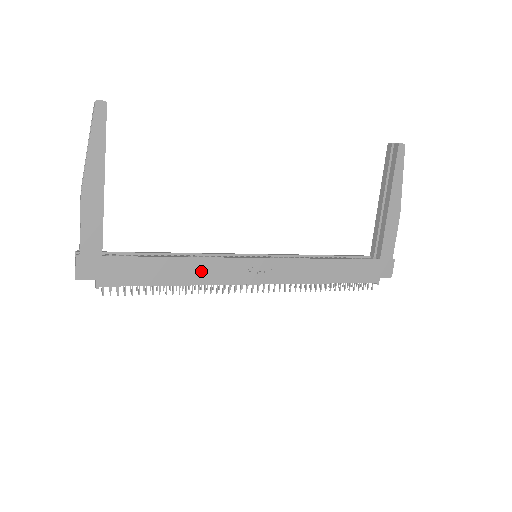
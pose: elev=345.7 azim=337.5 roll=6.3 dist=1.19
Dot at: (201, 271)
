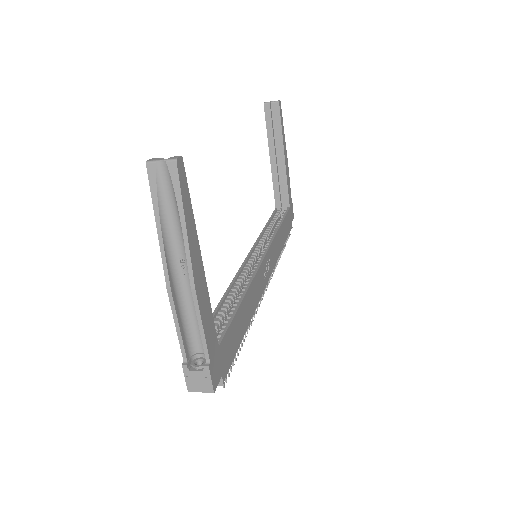
Dot at: (252, 298)
